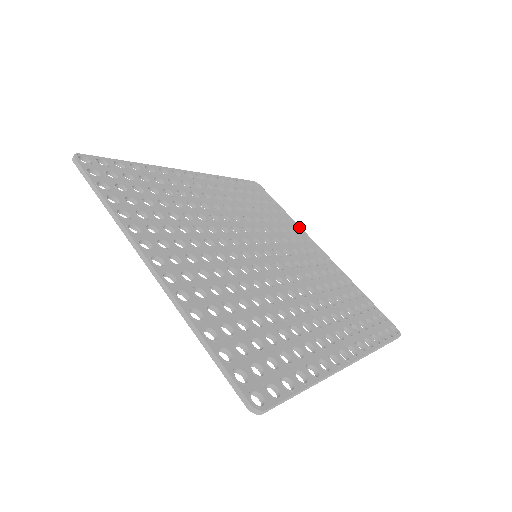
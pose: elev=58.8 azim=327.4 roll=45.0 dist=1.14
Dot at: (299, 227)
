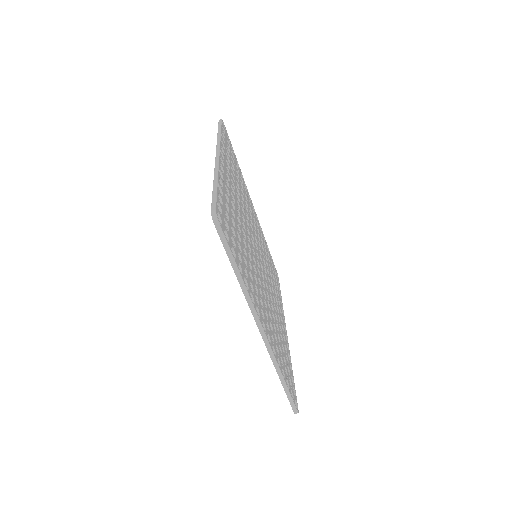
Dot at: (283, 311)
